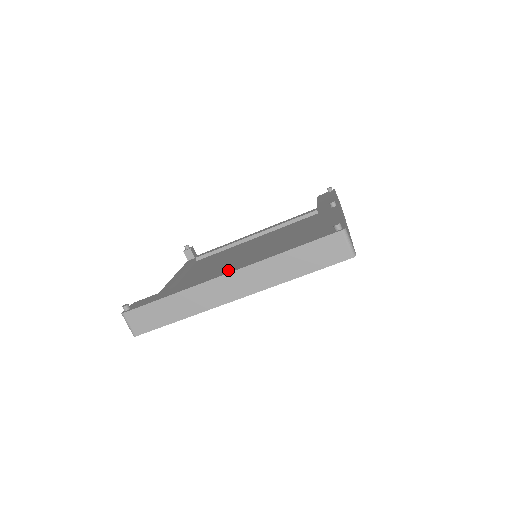
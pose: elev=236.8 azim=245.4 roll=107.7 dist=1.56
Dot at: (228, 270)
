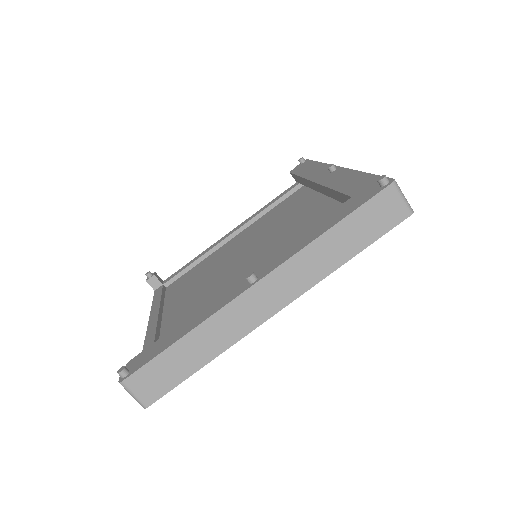
Dot at: (255, 277)
